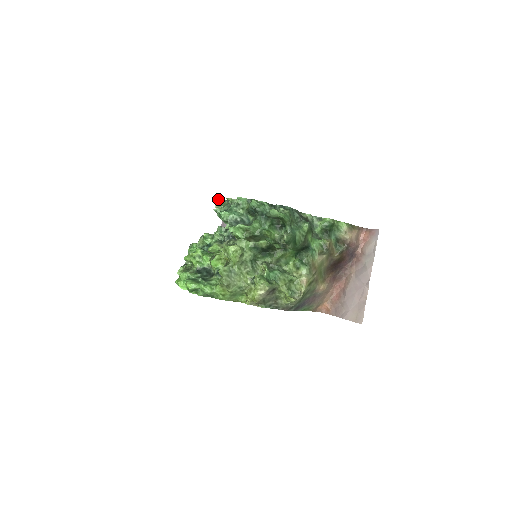
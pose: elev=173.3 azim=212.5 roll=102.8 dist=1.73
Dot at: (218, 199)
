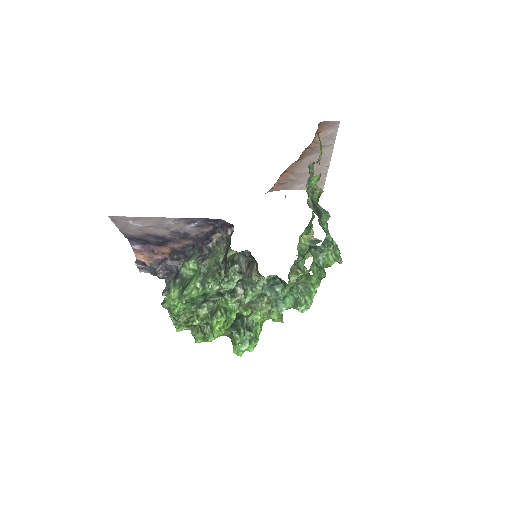
Dot at: (224, 283)
